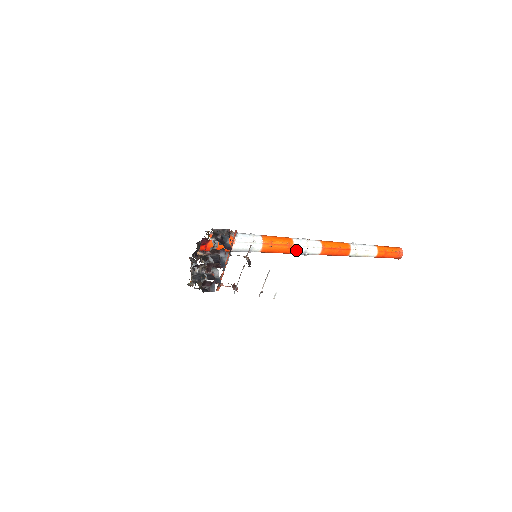
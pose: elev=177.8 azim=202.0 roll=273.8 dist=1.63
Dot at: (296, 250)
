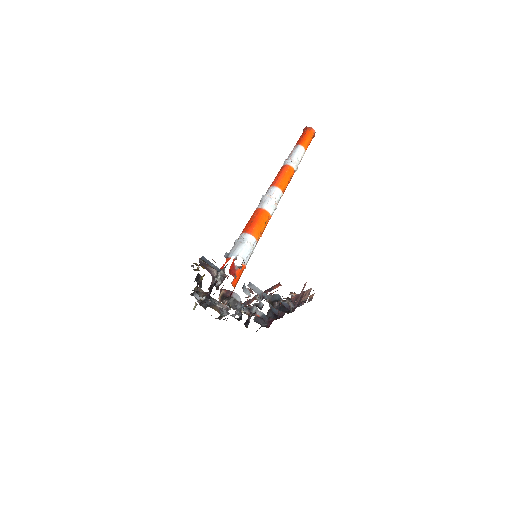
Dot at: occluded
